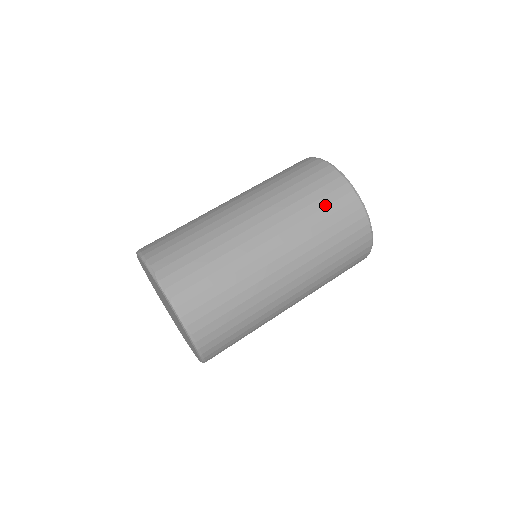
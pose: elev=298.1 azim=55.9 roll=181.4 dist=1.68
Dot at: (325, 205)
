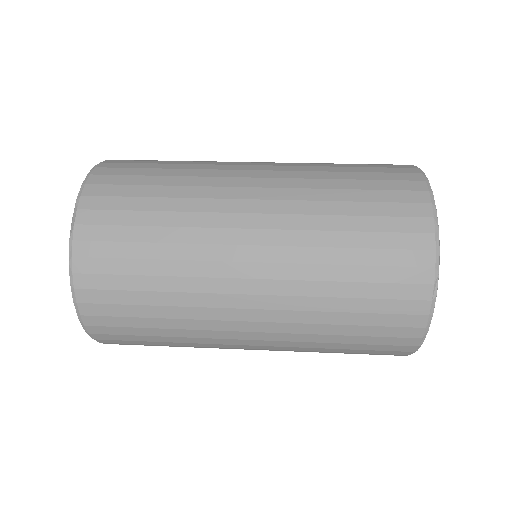
Dot at: (370, 280)
